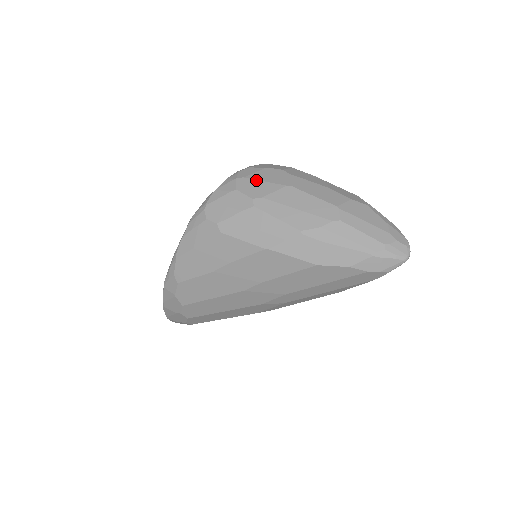
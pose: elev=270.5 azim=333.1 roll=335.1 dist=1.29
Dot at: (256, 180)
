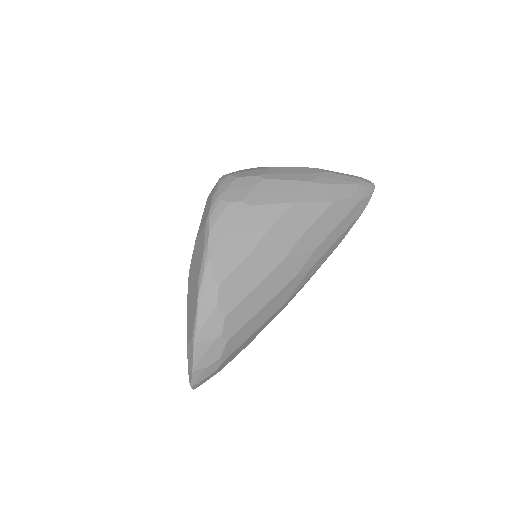
Dot at: (246, 171)
